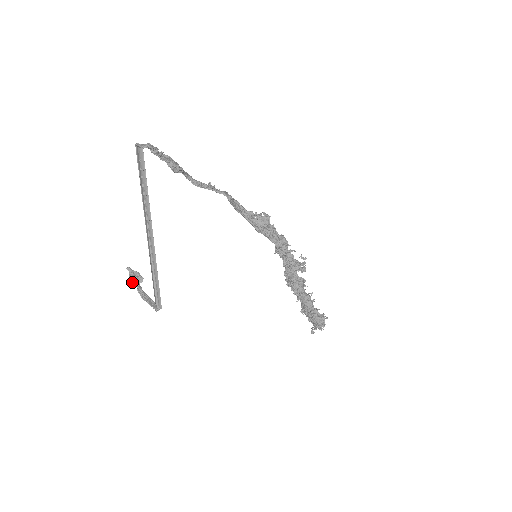
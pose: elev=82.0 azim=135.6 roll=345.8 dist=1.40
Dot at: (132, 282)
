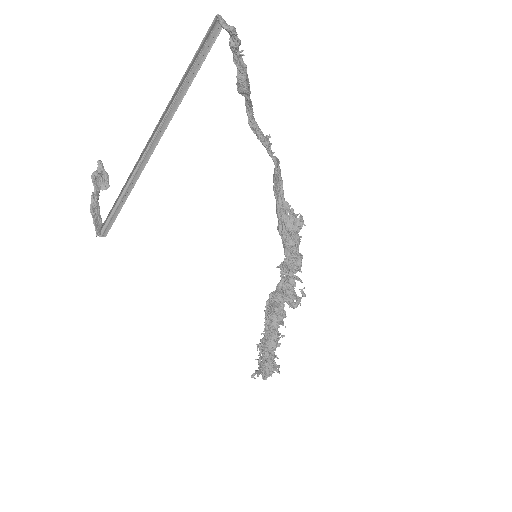
Dot at: (93, 181)
